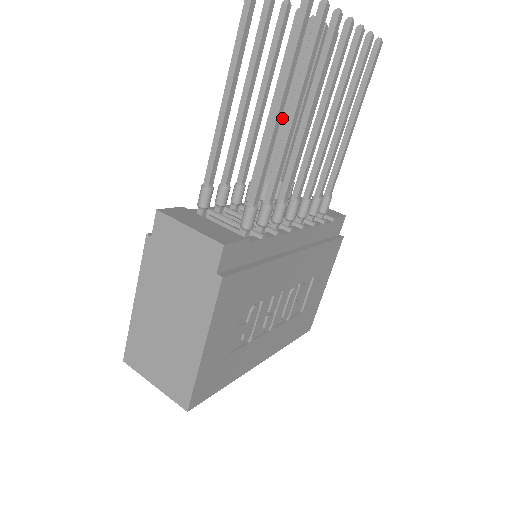
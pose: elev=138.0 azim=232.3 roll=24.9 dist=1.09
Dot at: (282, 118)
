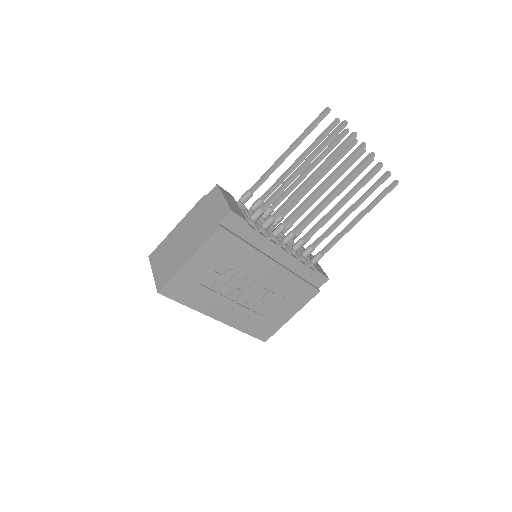
Dot at: occluded
